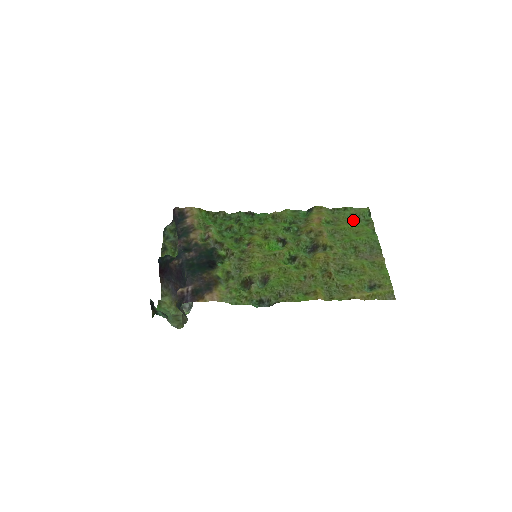
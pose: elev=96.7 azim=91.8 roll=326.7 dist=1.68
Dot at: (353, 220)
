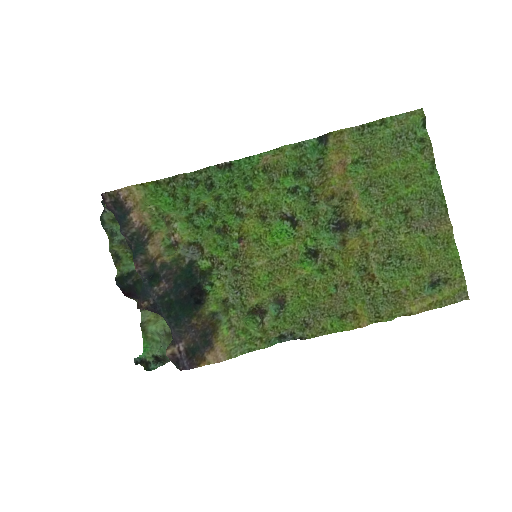
Dot at: (397, 146)
